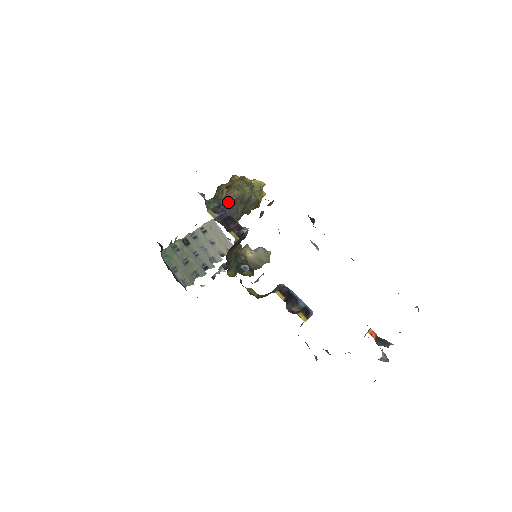
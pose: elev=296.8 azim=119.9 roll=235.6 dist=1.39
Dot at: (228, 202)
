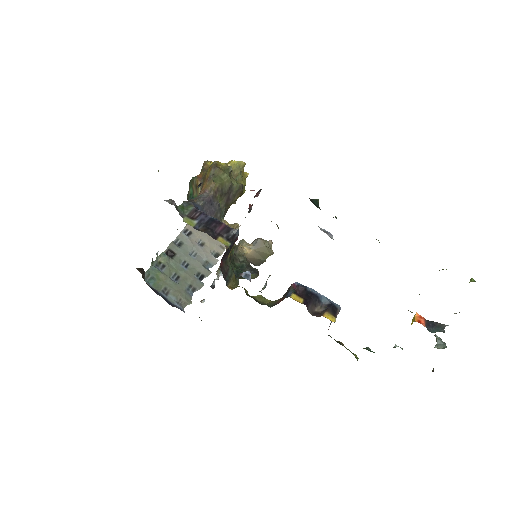
Dot at: (206, 200)
